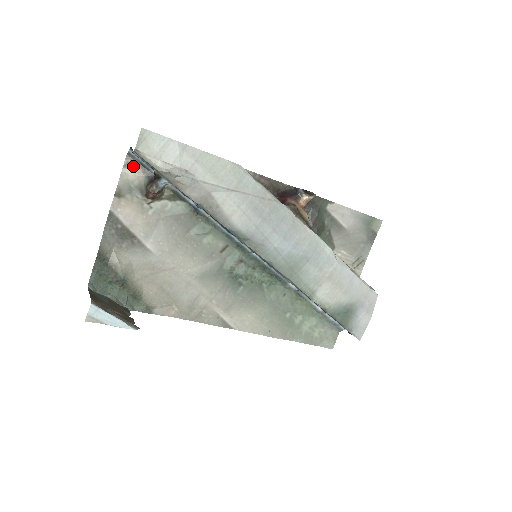
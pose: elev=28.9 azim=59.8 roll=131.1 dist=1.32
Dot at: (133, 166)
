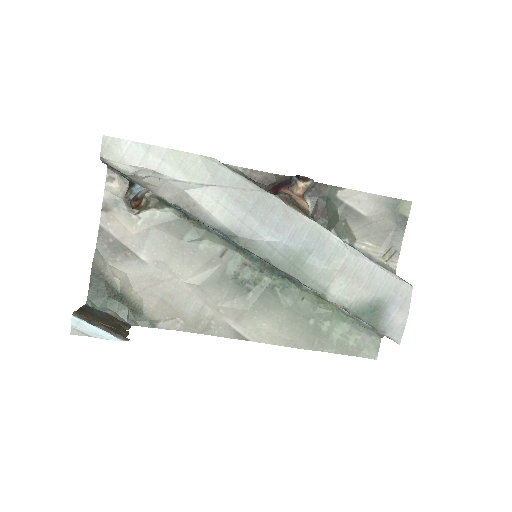
Dot at: (115, 179)
